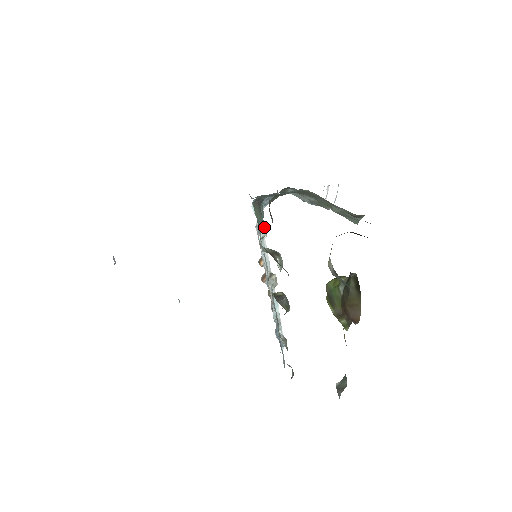
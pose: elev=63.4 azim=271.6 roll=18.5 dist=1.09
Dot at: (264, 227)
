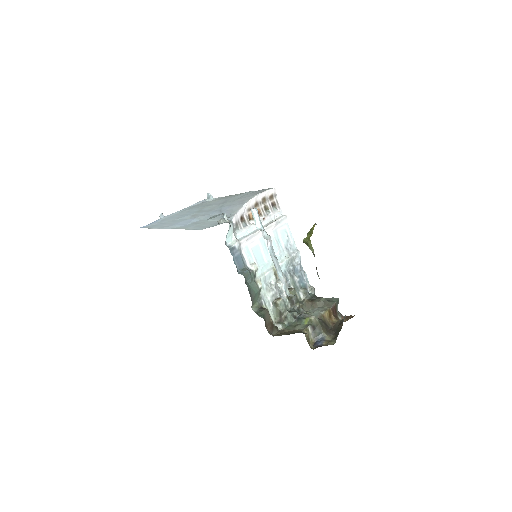
Dot at: (260, 290)
